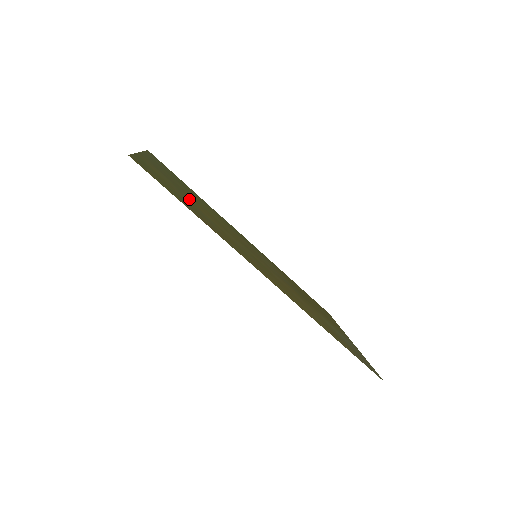
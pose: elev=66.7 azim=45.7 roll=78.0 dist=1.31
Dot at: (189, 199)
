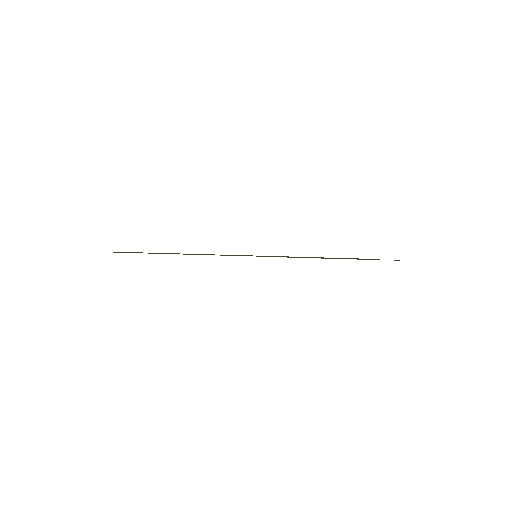
Dot at: occluded
